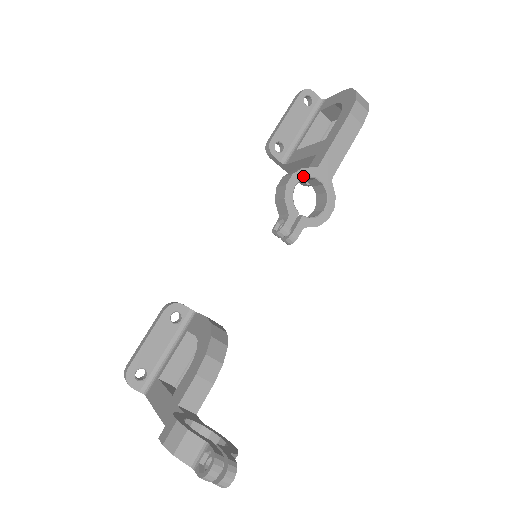
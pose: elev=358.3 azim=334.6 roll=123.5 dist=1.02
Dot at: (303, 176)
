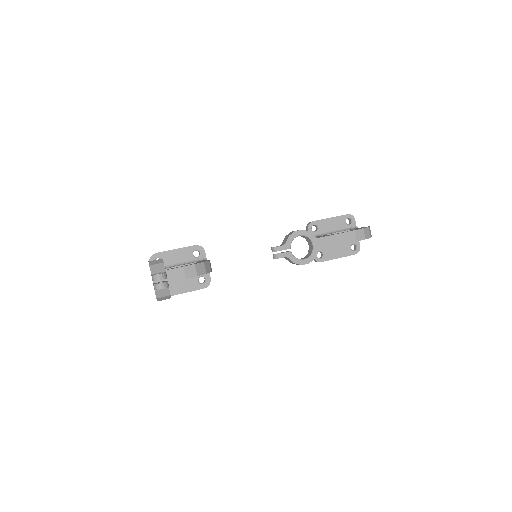
Dot at: (306, 235)
